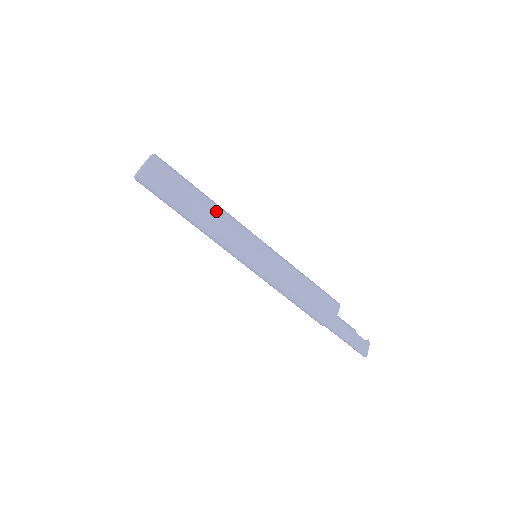
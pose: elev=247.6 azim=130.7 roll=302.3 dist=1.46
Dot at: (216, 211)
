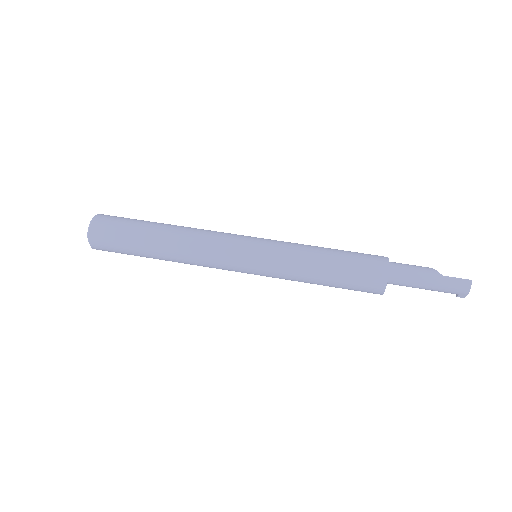
Dot at: occluded
